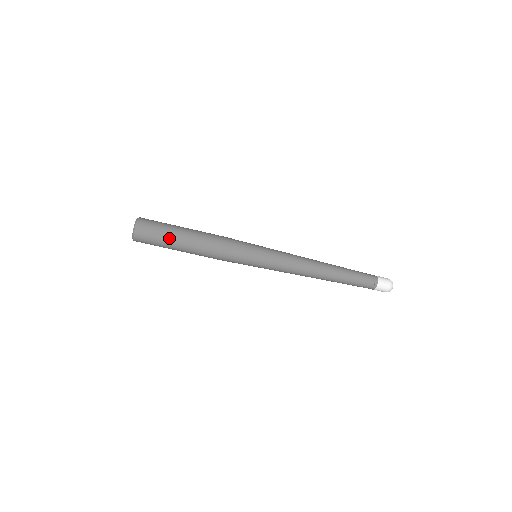
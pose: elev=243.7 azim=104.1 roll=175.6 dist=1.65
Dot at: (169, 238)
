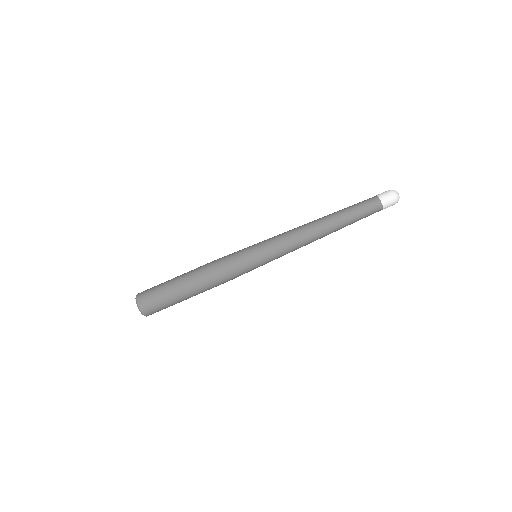
Dot at: (175, 300)
